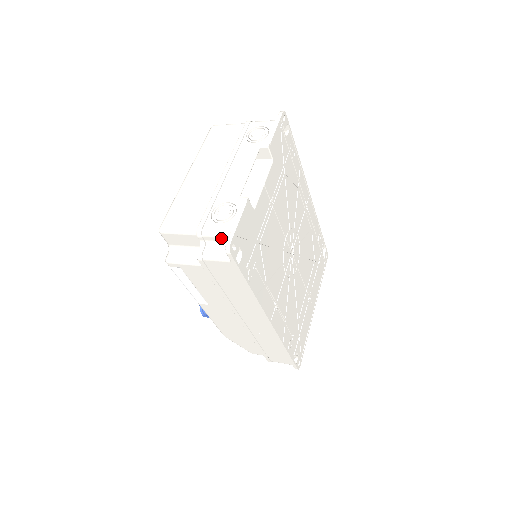
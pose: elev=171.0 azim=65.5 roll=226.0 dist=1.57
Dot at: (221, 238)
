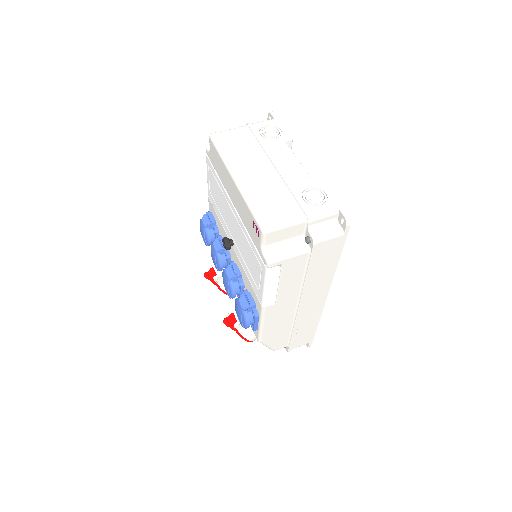
Dot at: (329, 217)
